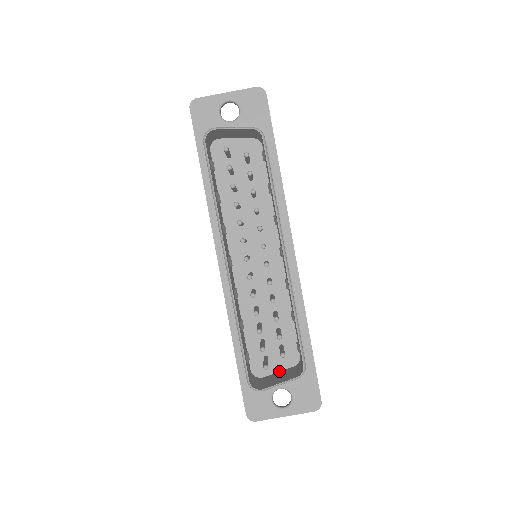
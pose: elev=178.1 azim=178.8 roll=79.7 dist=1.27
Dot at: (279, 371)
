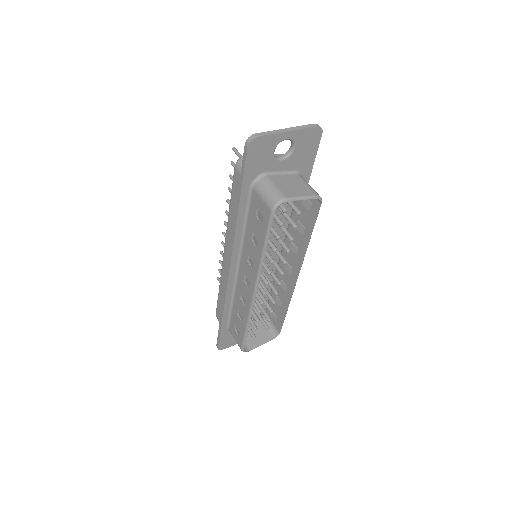
Dot at: occluded
